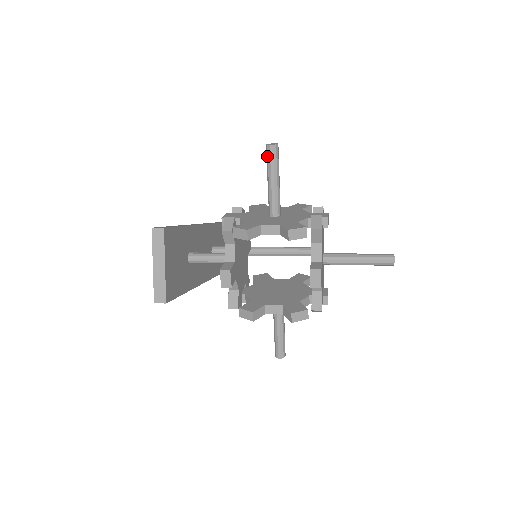
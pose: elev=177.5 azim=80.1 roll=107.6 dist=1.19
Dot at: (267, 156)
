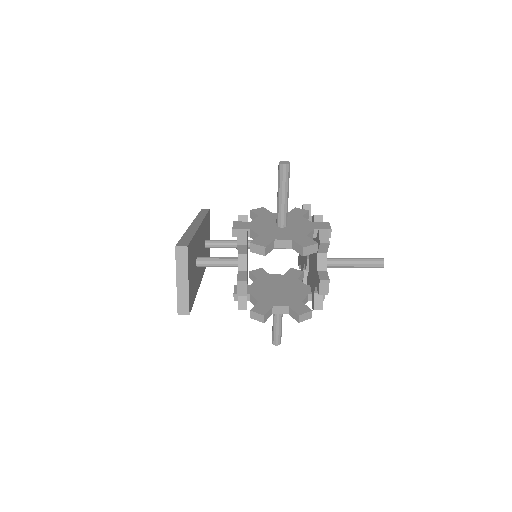
Dot at: (279, 174)
